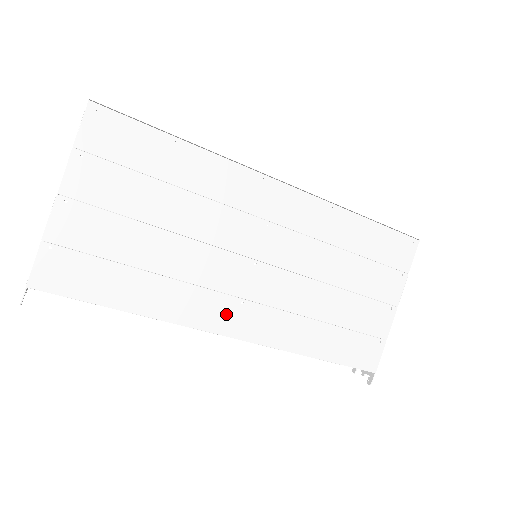
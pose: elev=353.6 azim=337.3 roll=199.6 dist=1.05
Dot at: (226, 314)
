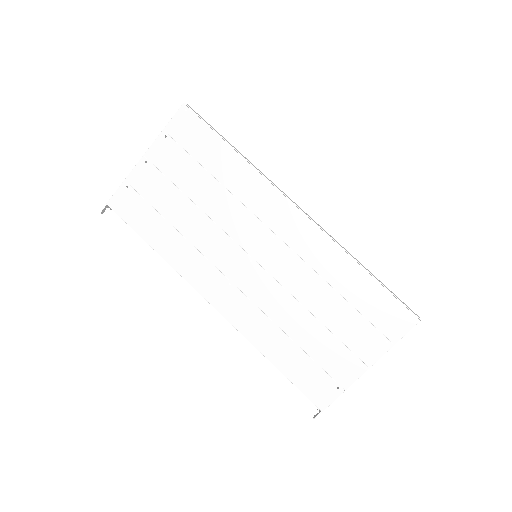
Dot at: (215, 286)
